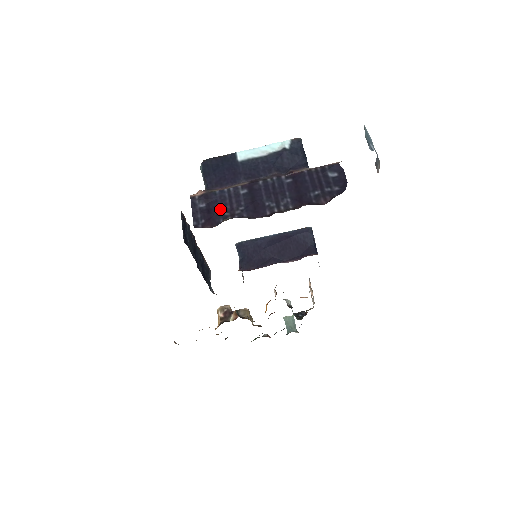
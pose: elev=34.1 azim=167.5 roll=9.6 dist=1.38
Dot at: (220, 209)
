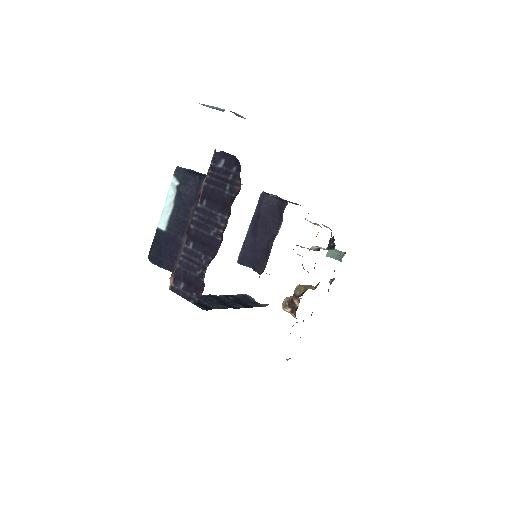
Dot at: (193, 274)
